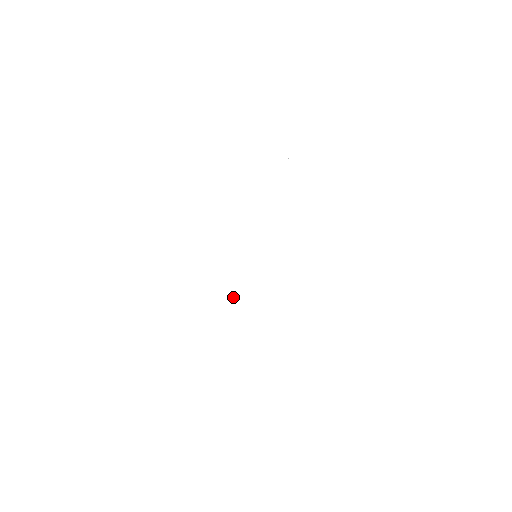
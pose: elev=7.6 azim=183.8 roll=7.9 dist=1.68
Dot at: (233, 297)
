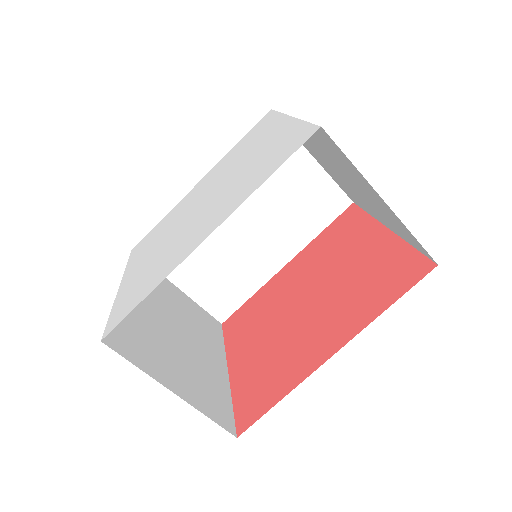
Dot at: (180, 244)
